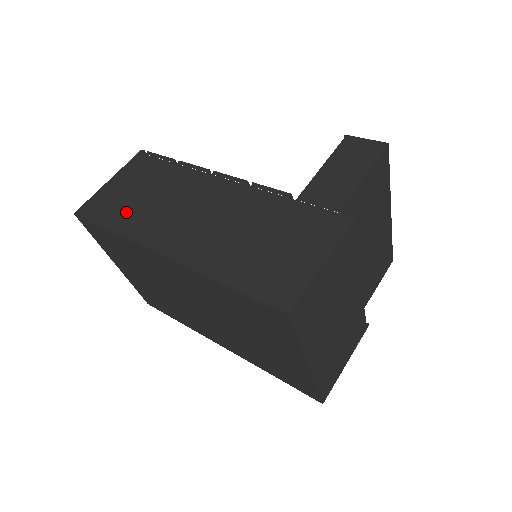
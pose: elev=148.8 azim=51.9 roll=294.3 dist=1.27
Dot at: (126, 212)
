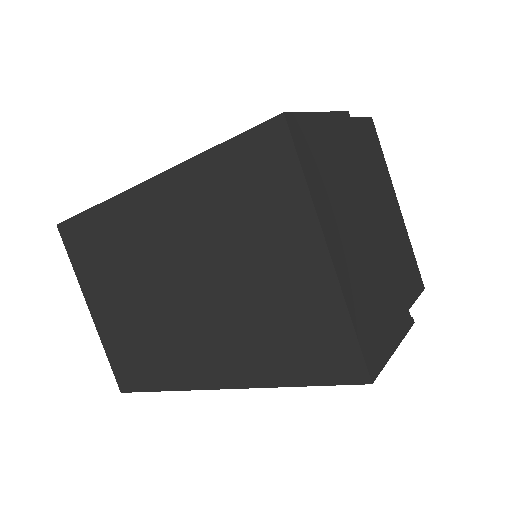
Dot at: occluded
